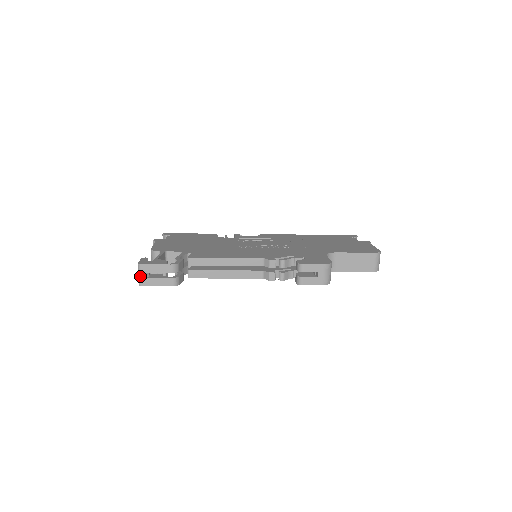
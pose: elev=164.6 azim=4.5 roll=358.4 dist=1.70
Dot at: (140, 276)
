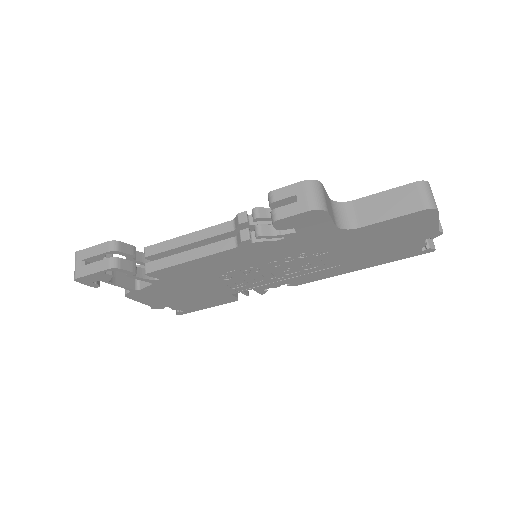
Dot at: (75, 266)
